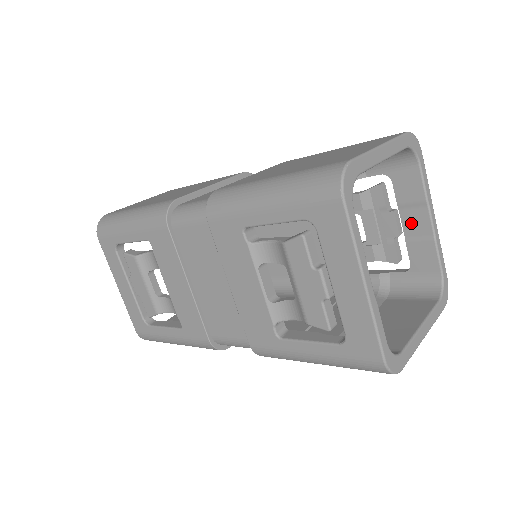
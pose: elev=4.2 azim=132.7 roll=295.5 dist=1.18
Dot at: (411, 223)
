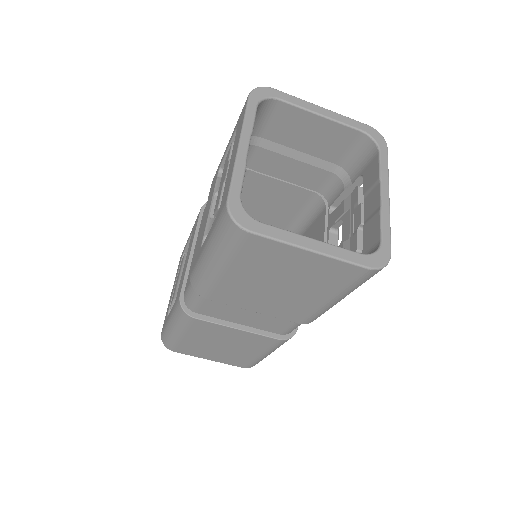
Dot at: (369, 205)
